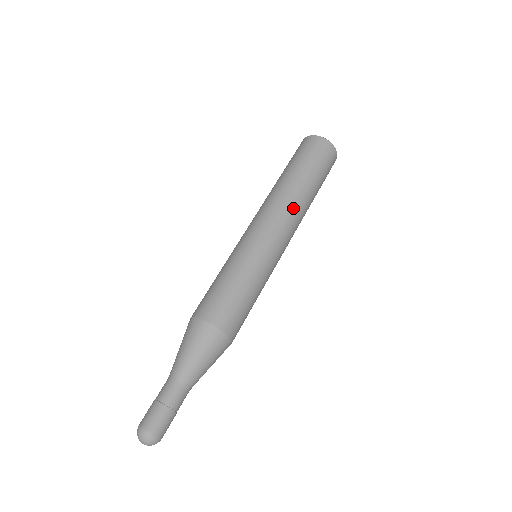
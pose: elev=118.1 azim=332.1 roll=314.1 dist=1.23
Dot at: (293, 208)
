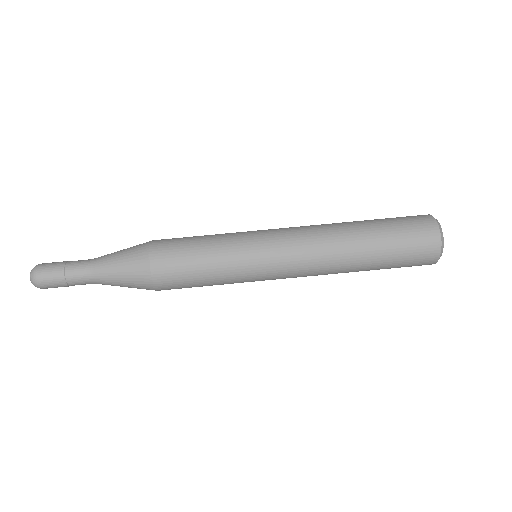
Dot at: (325, 252)
